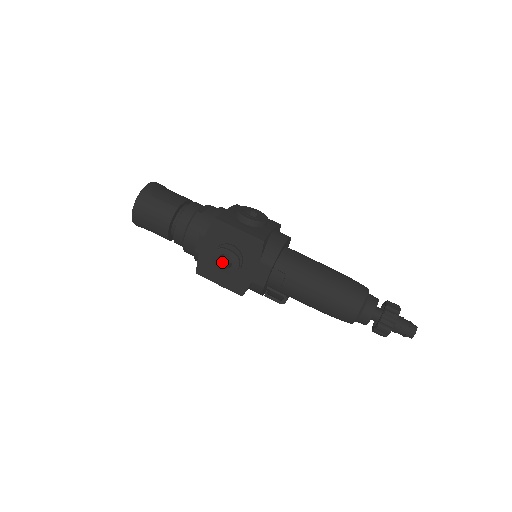
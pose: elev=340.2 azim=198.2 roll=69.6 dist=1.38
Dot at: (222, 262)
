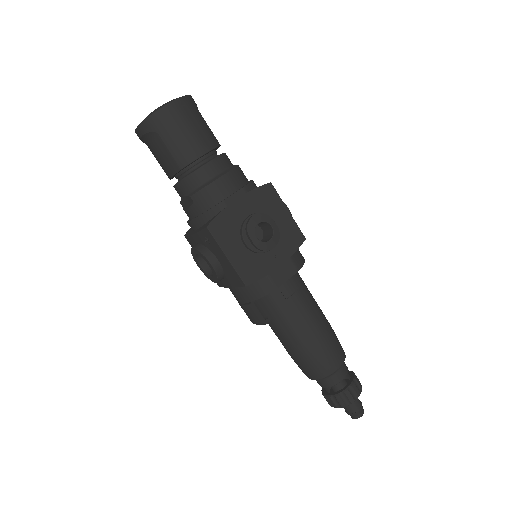
Dot at: occluded
